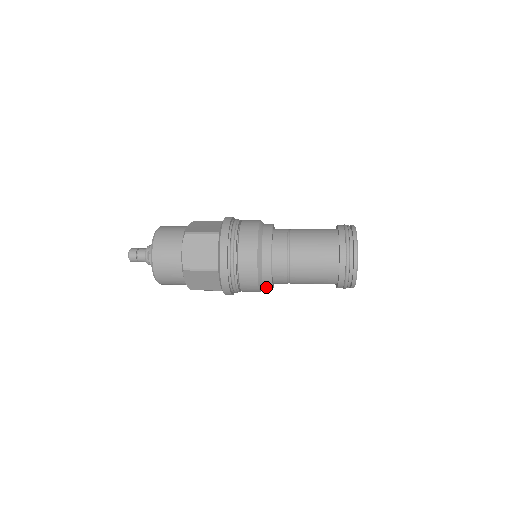
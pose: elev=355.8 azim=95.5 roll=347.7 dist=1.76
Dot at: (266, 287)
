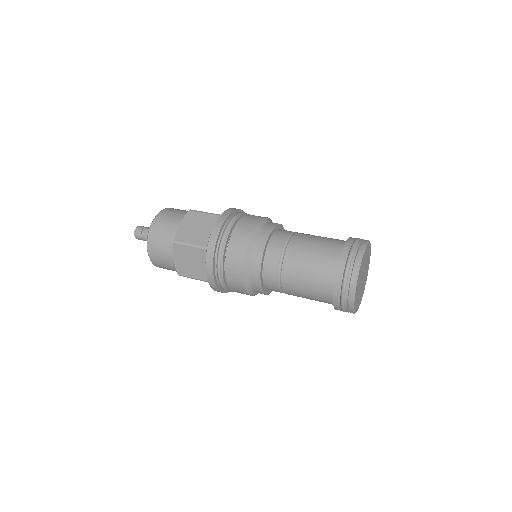
Dot at: occluded
